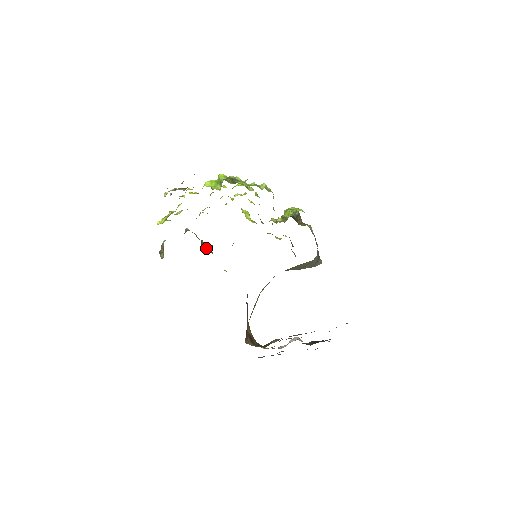
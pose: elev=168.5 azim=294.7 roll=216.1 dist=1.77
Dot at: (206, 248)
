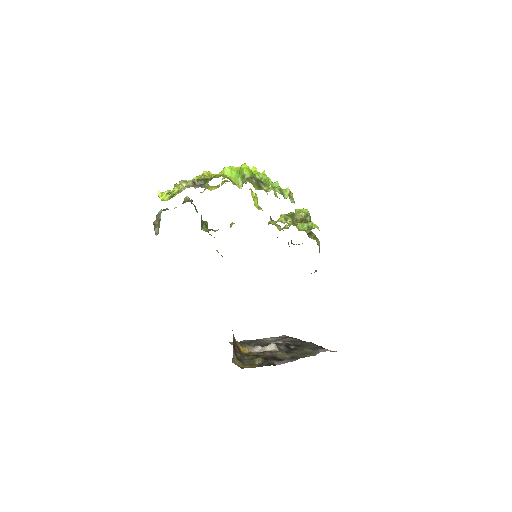
Dot at: (204, 226)
